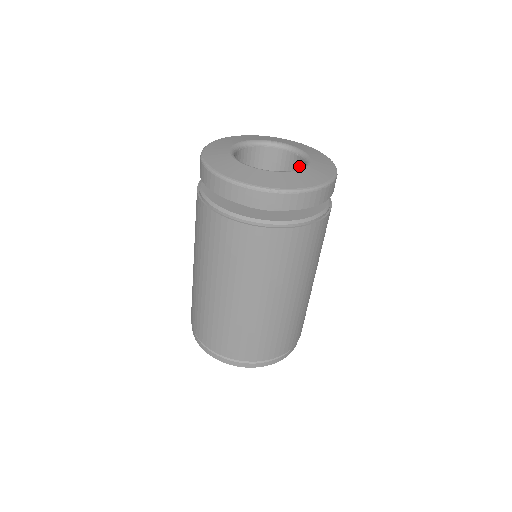
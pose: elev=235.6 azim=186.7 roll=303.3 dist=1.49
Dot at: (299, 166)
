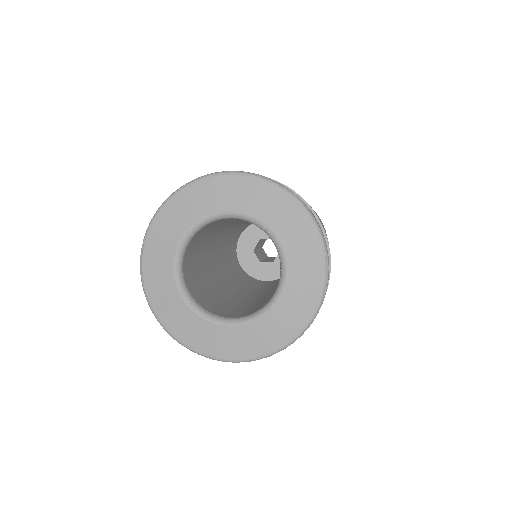
Dot at: occluded
